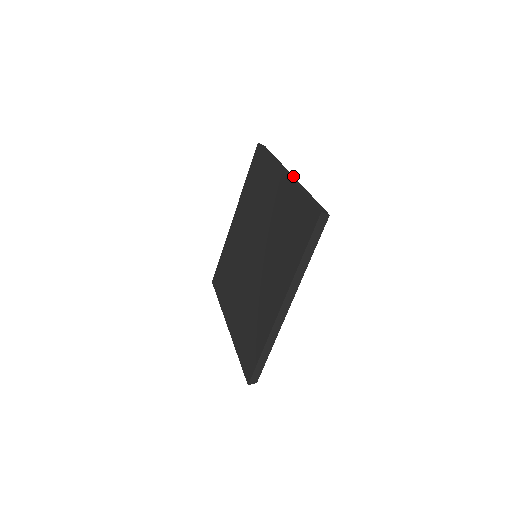
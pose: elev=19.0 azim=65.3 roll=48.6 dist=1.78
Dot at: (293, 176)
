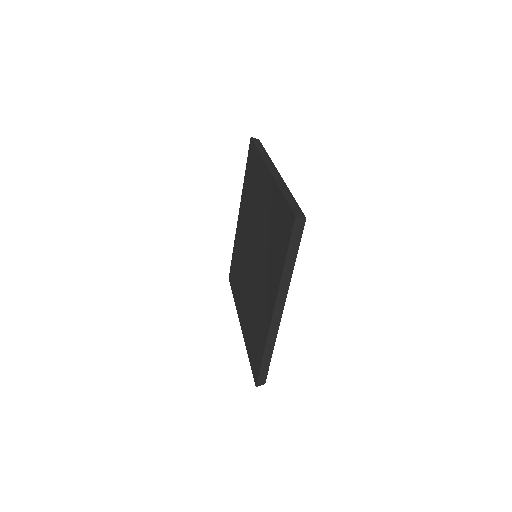
Dot at: (279, 173)
